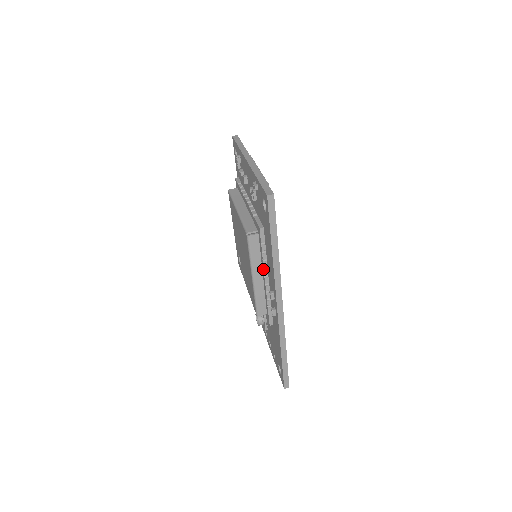
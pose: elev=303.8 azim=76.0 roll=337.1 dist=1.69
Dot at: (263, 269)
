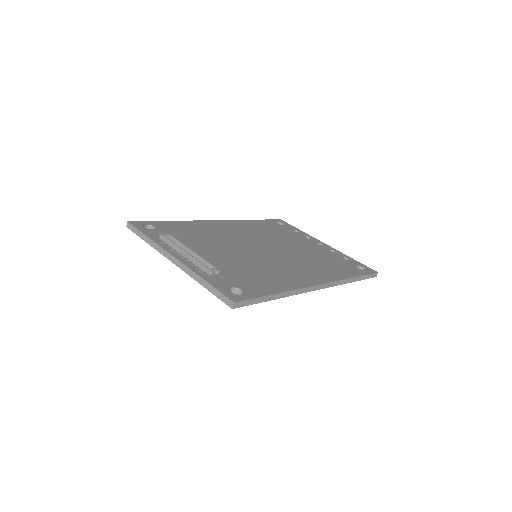
Dot at: occluded
